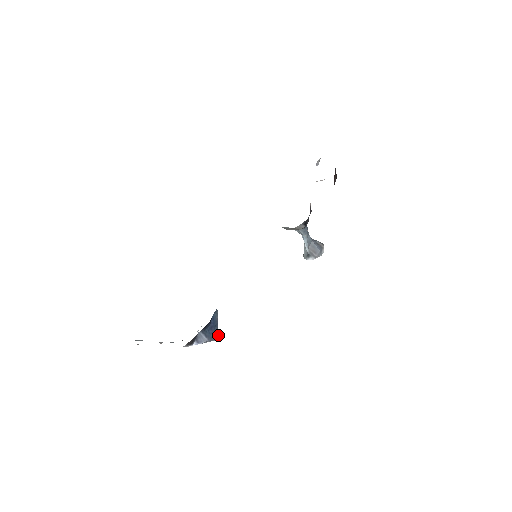
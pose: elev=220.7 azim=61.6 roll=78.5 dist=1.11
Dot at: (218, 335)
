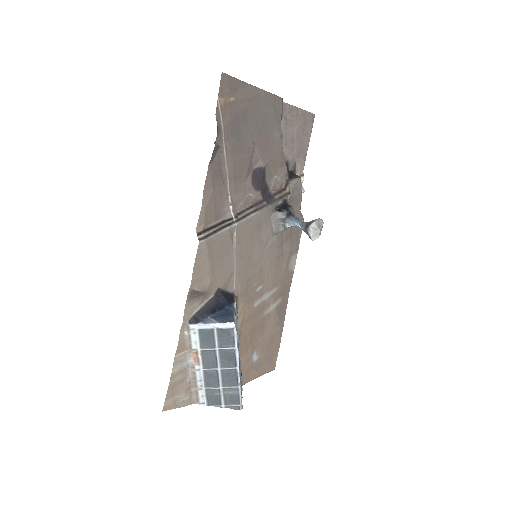
Dot at: (233, 320)
